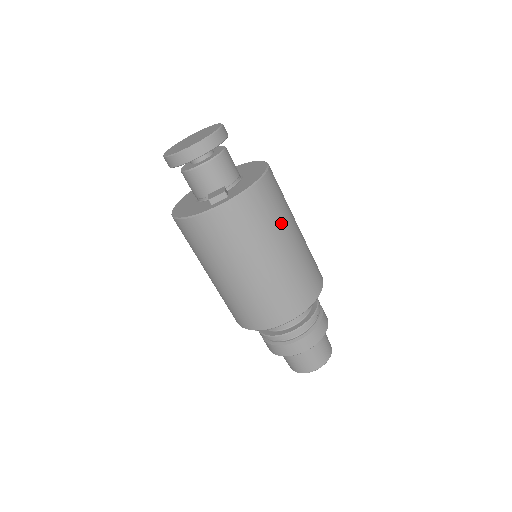
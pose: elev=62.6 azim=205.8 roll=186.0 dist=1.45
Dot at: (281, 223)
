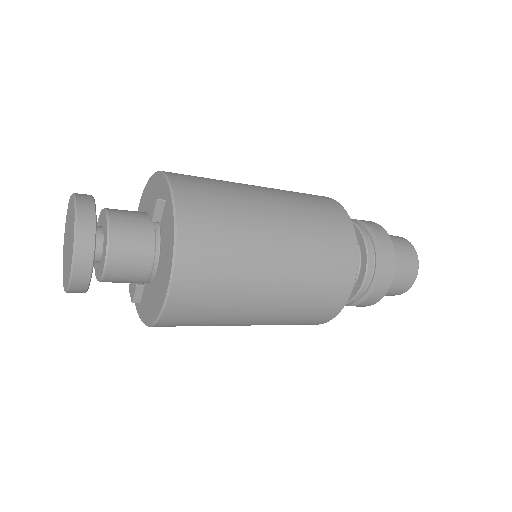
Dot at: (217, 325)
